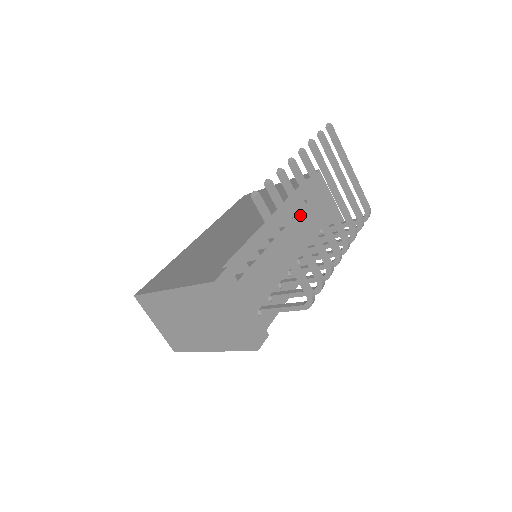
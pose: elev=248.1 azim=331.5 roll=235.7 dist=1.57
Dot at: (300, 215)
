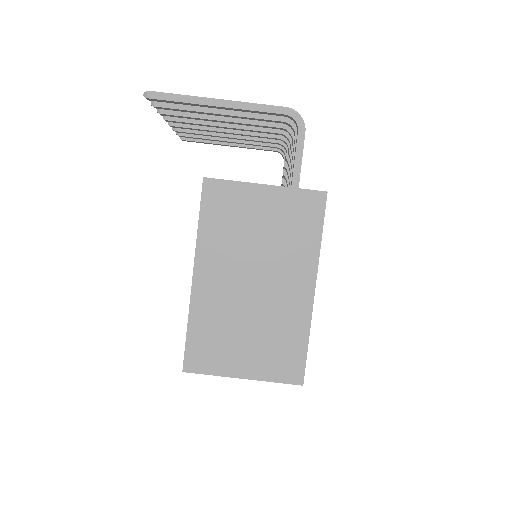
Dot at: (213, 118)
